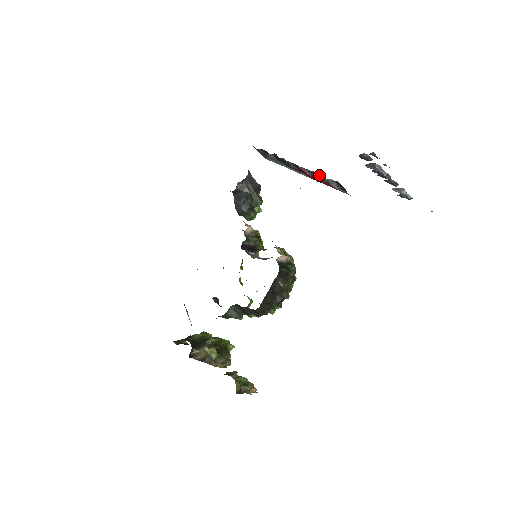
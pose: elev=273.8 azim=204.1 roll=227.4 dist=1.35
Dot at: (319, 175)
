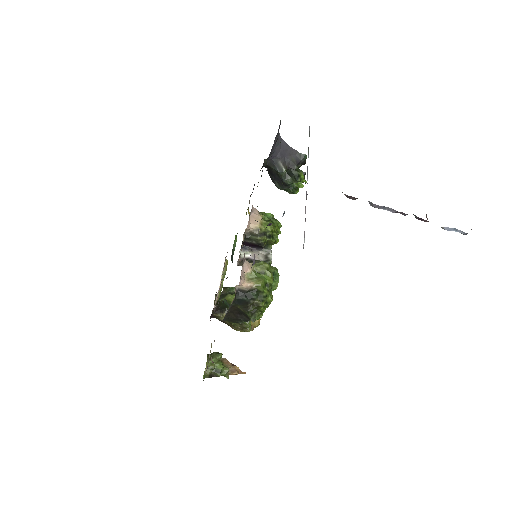
Dot at: occluded
